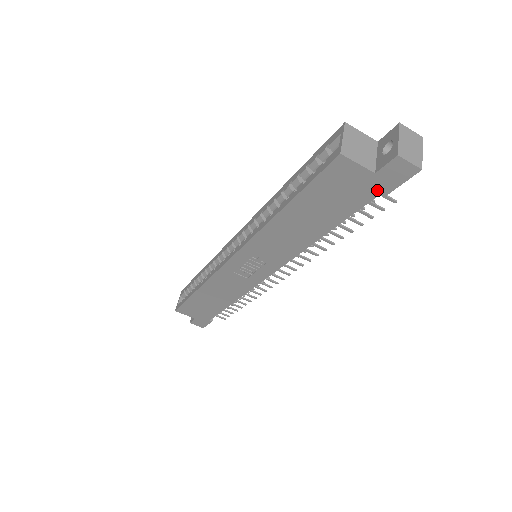
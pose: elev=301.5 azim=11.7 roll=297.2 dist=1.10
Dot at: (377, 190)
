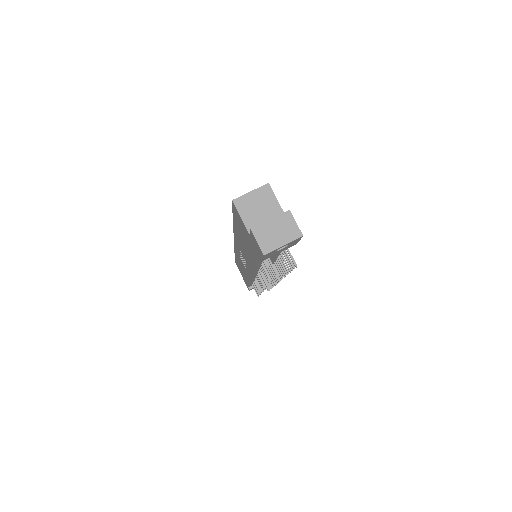
Dot at: (256, 251)
